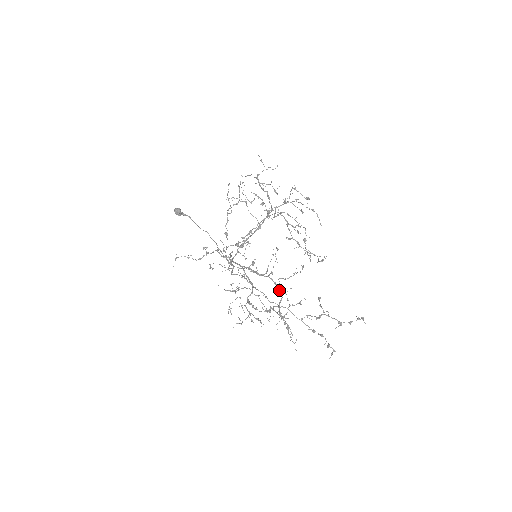
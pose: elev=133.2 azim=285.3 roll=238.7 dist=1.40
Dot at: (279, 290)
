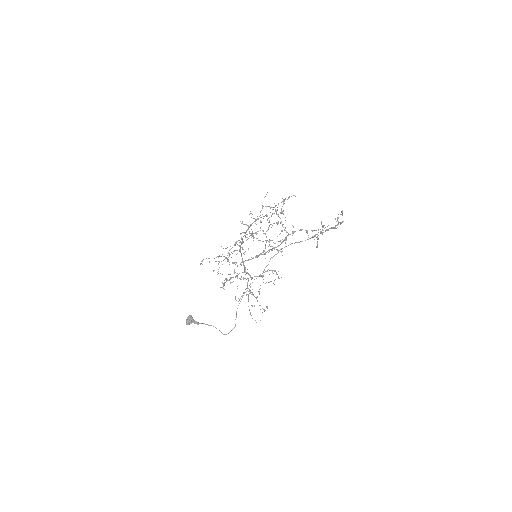
Dot at: (283, 241)
